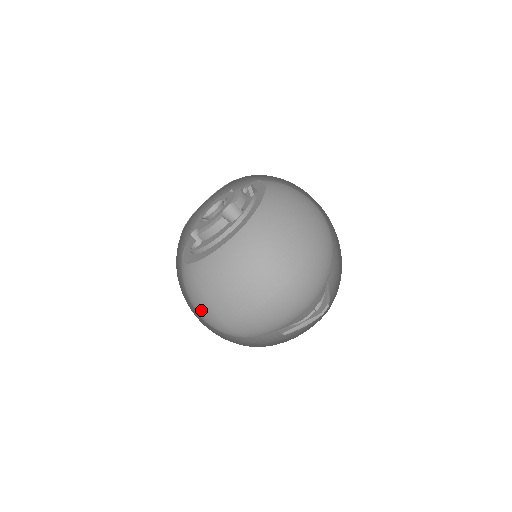
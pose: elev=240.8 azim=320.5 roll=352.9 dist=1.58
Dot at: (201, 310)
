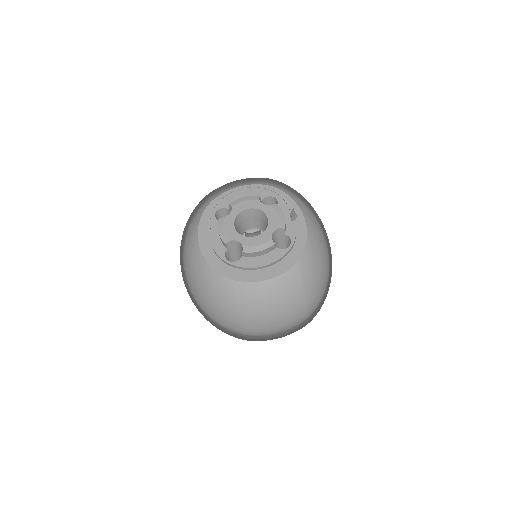
Dot at: (226, 318)
